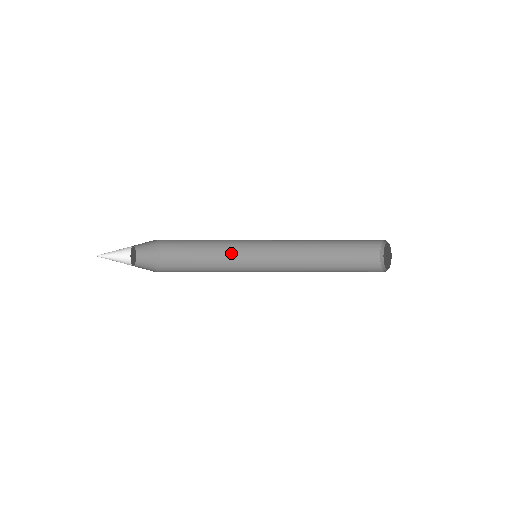
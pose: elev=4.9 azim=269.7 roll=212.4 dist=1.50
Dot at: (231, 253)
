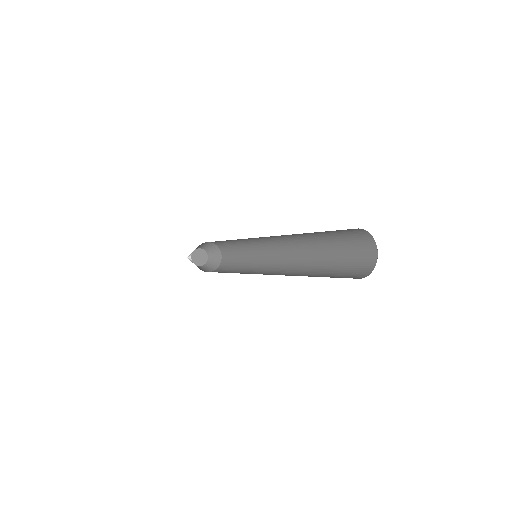
Dot at: (255, 250)
